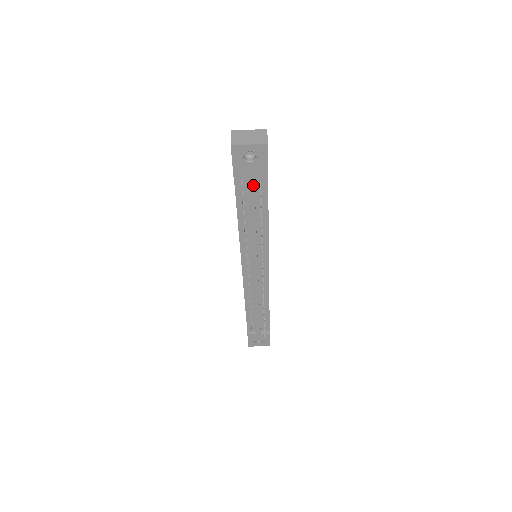
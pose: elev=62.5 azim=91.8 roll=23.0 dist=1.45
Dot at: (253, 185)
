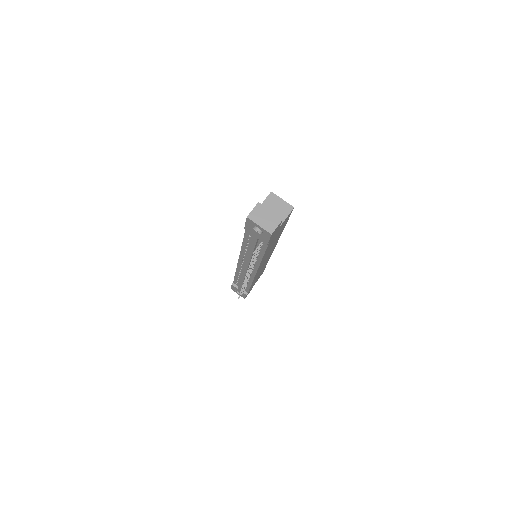
Dot at: (256, 240)
